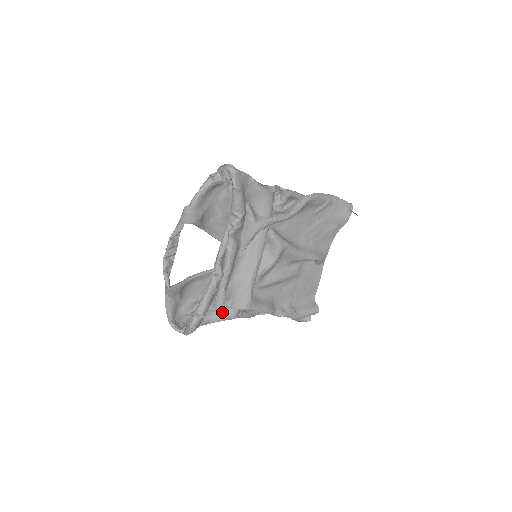
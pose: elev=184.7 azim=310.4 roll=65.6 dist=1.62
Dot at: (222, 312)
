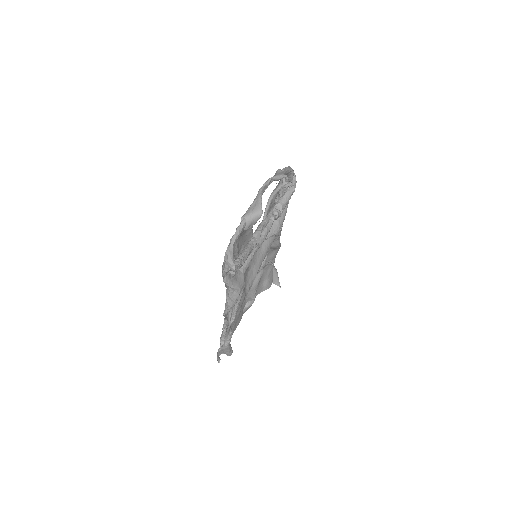
Dot at: (236, 280)
